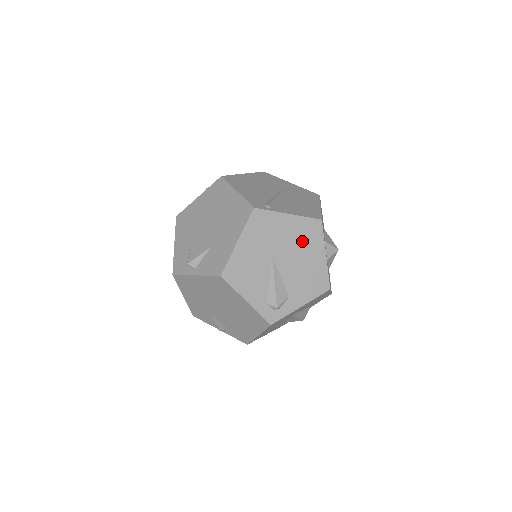
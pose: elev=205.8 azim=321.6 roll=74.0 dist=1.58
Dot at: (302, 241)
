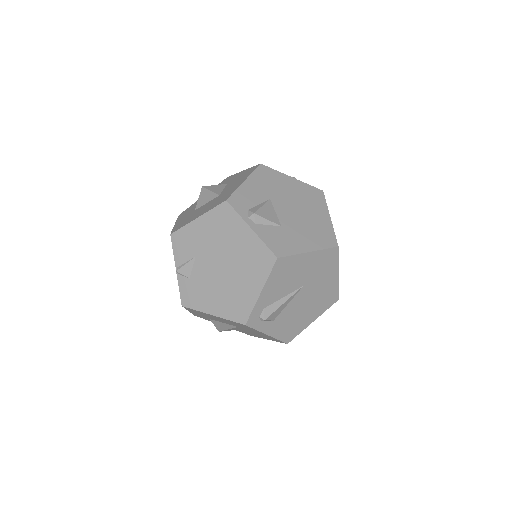
Dot at: (320, 298)
